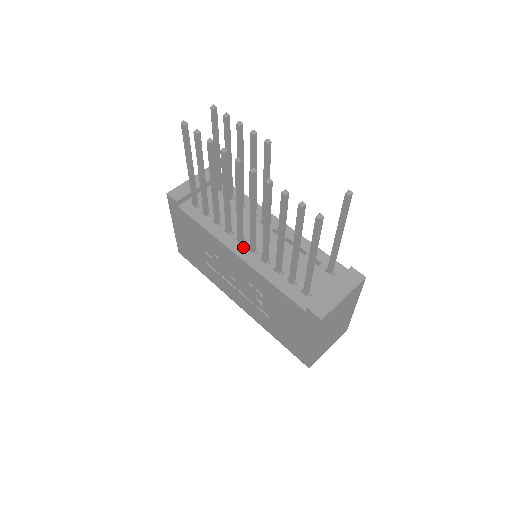
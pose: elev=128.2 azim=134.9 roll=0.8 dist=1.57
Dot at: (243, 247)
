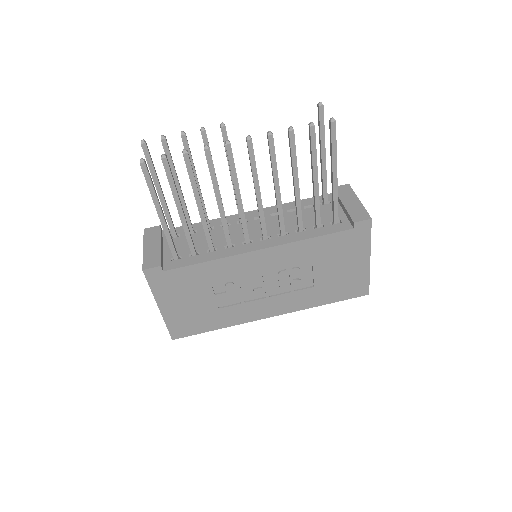
Dot at: (256, 243)
